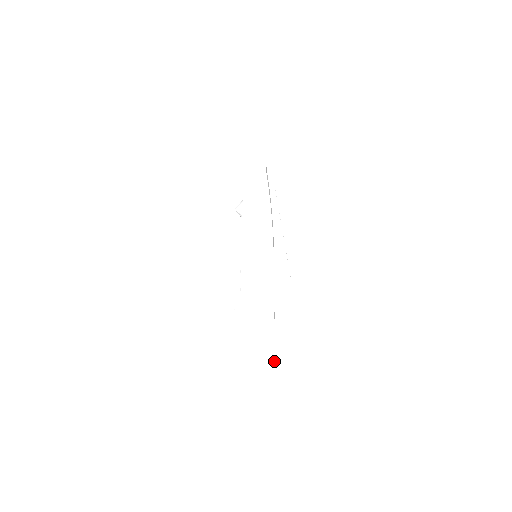
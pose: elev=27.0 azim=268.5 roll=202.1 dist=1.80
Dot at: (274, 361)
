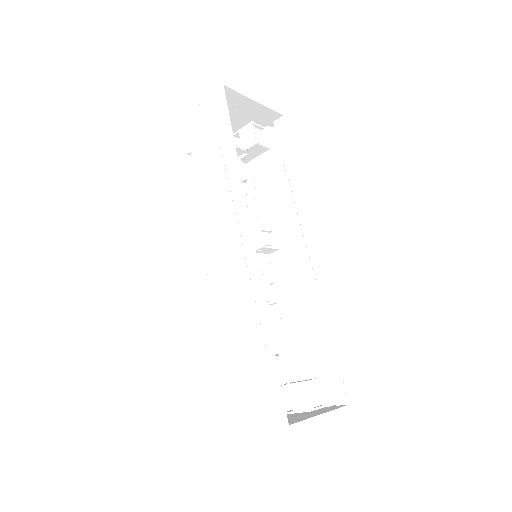
Dot at: (319, 410)
